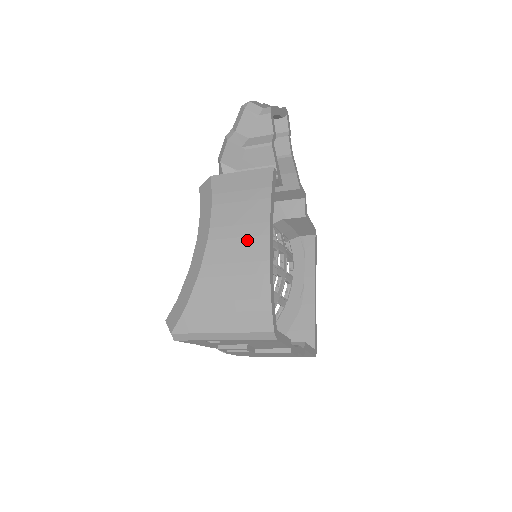
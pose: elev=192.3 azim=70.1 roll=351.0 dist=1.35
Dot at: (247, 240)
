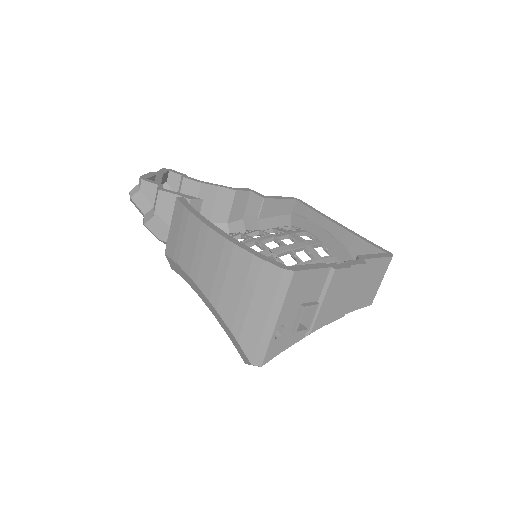
Dot at: (206, 249)
